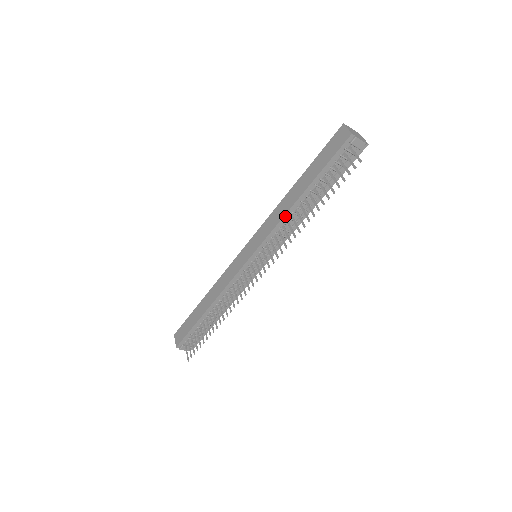
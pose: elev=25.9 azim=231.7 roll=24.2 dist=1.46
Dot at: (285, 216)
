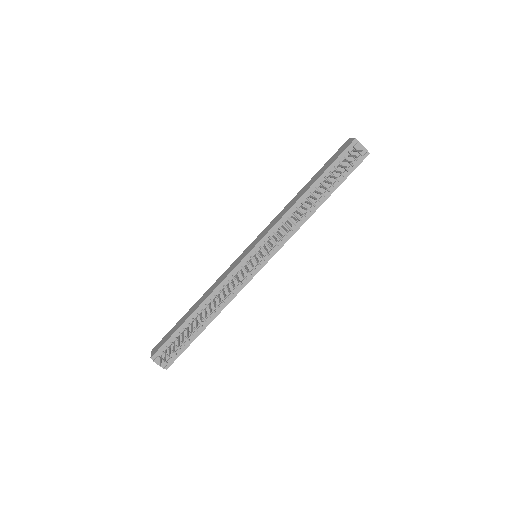
Dot at: (290, 210)
